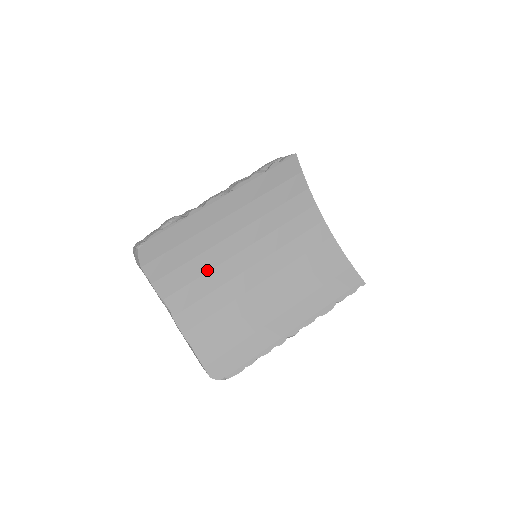
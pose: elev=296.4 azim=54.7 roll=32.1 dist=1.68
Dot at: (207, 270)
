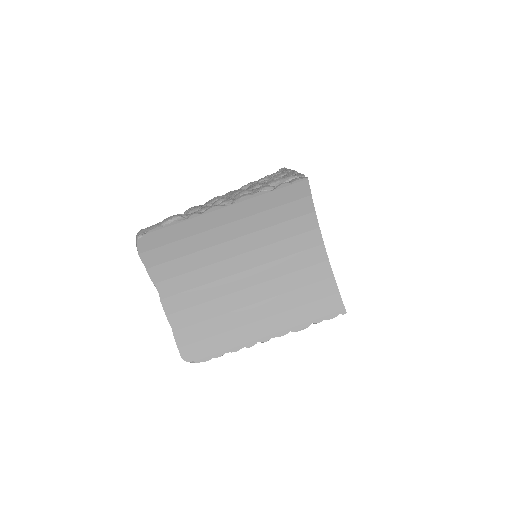
Dot at: (199, 267)
